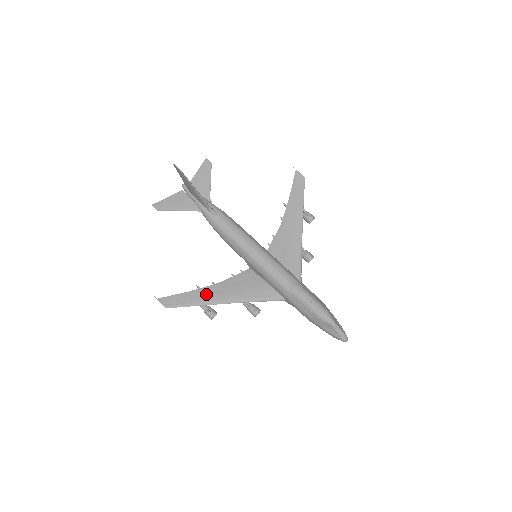
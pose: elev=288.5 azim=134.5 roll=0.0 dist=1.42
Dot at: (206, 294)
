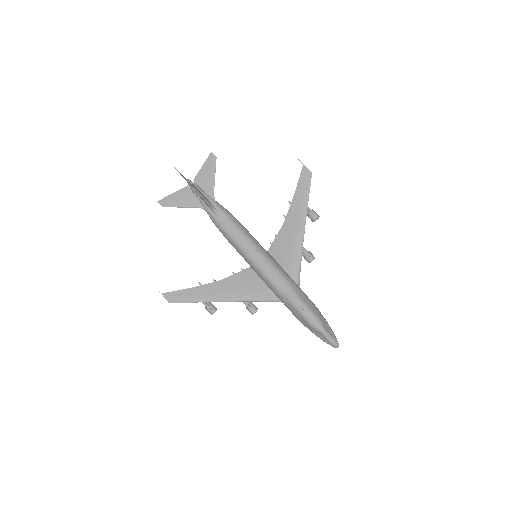
Dot at: (206, 291)
